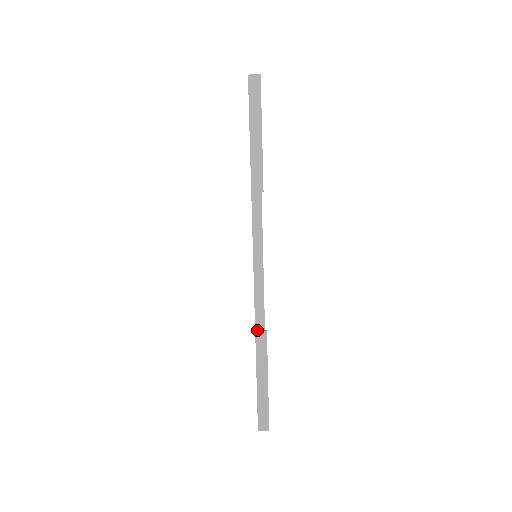
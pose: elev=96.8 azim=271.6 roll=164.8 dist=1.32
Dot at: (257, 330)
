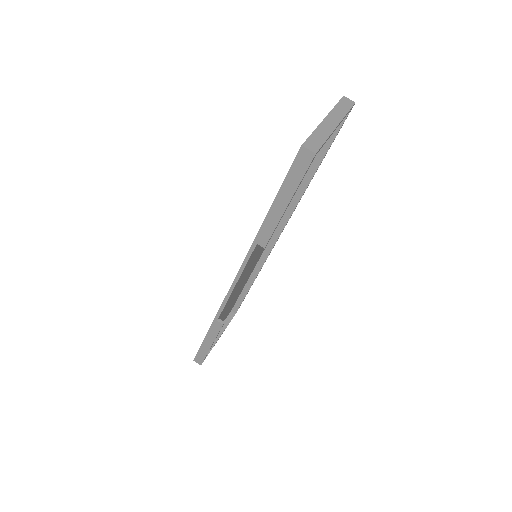
Dot at: (216, 319)
